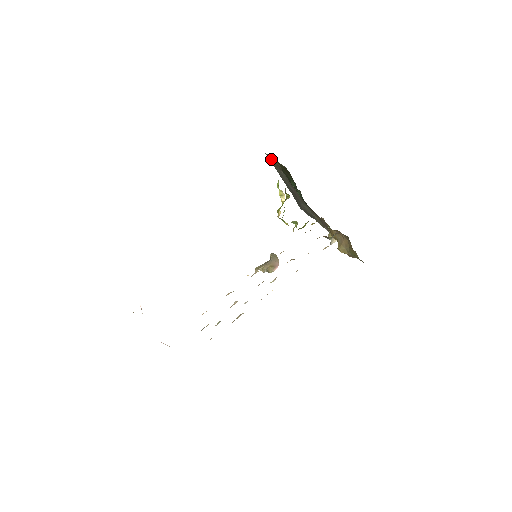
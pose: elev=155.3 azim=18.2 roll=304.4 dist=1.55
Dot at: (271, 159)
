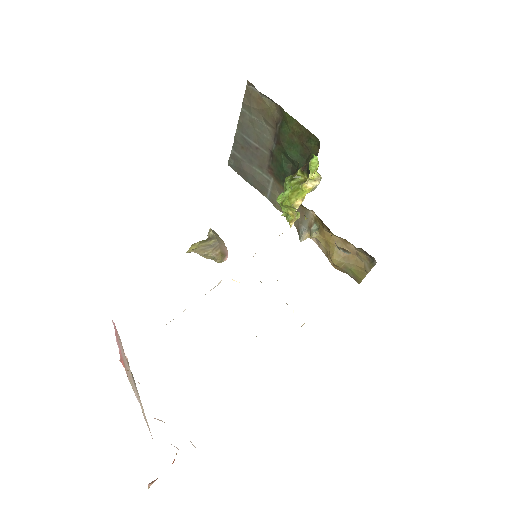
Dot at: (256, 96)
